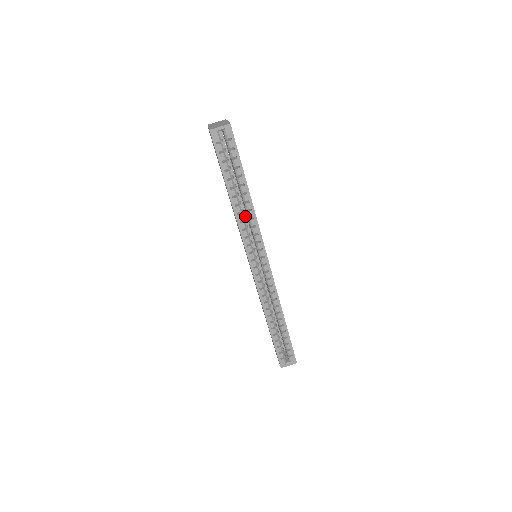
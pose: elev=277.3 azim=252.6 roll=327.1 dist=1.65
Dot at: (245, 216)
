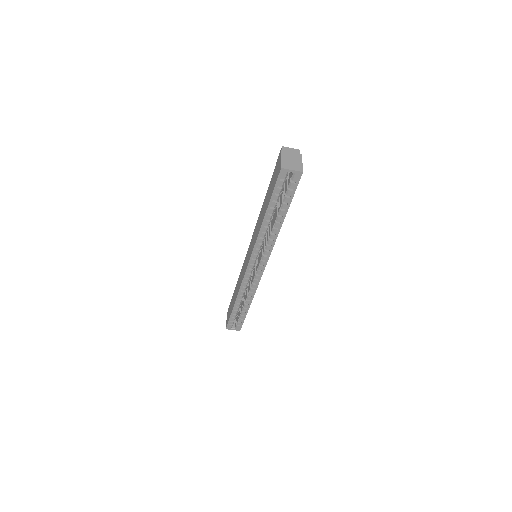
Dot at: occluded
